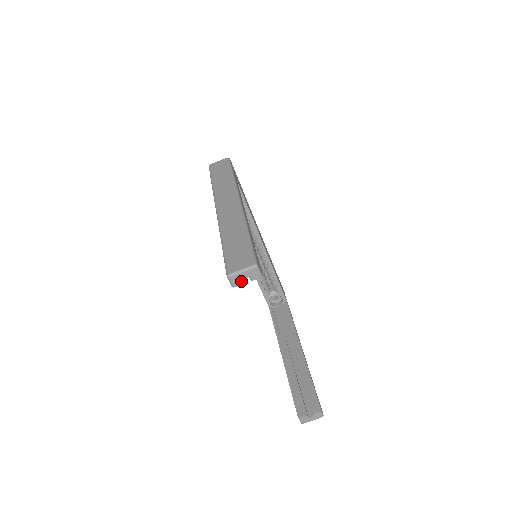
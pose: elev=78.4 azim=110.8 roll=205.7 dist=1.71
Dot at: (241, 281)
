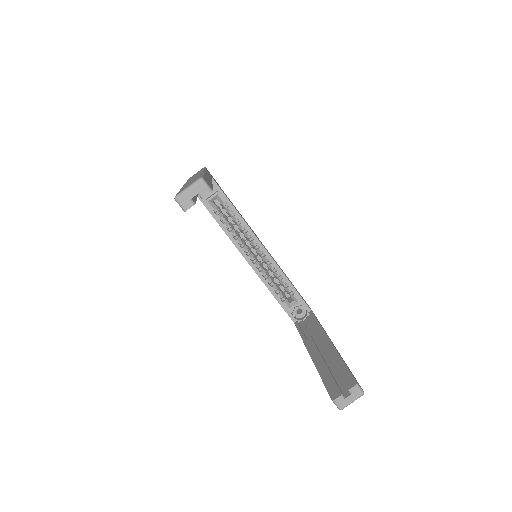
Dot at: (191, 201)
